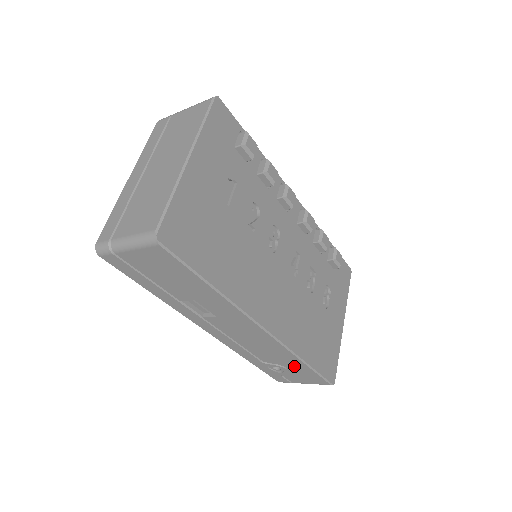
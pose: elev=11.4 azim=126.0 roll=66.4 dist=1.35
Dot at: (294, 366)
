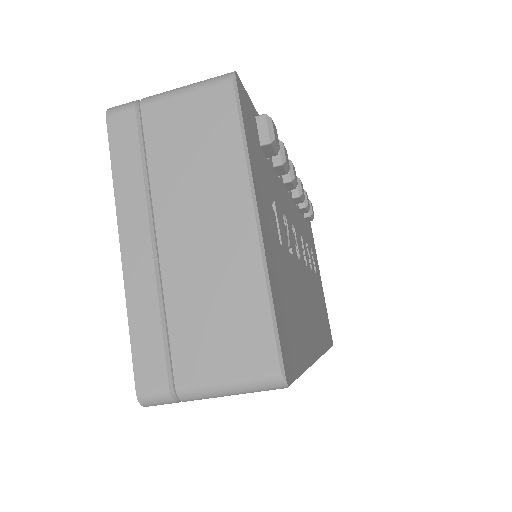
Dot at: occluded
